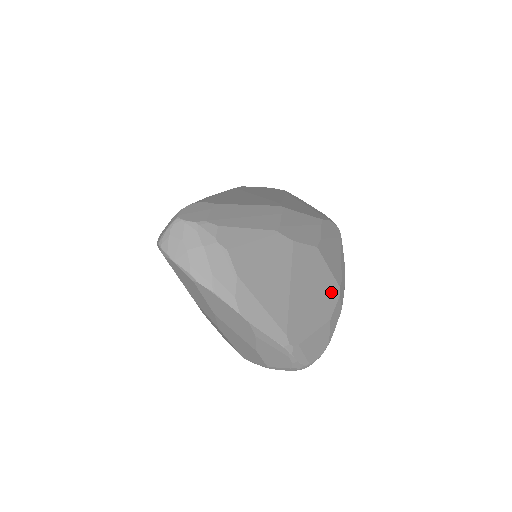
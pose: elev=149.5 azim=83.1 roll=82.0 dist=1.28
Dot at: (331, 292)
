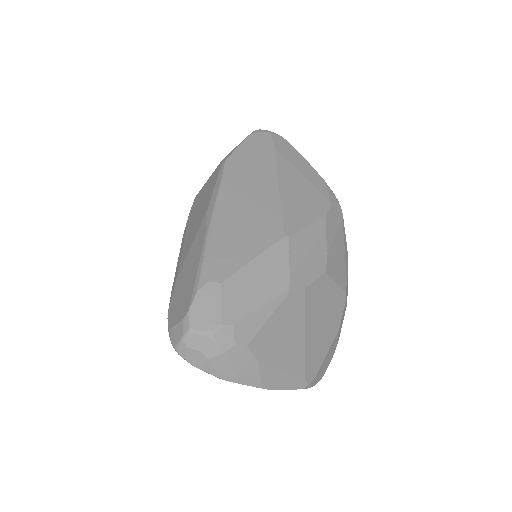
Dot at: (339, 304)
